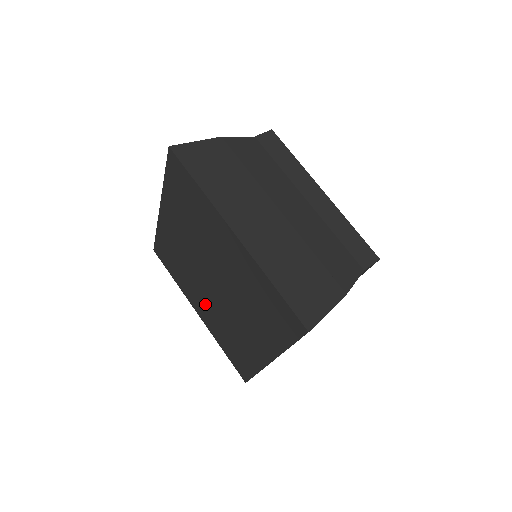
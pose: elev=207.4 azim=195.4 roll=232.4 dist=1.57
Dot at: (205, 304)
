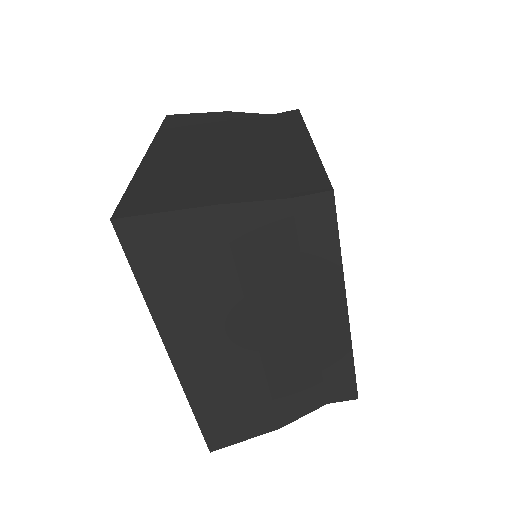
Dot at: occluded
